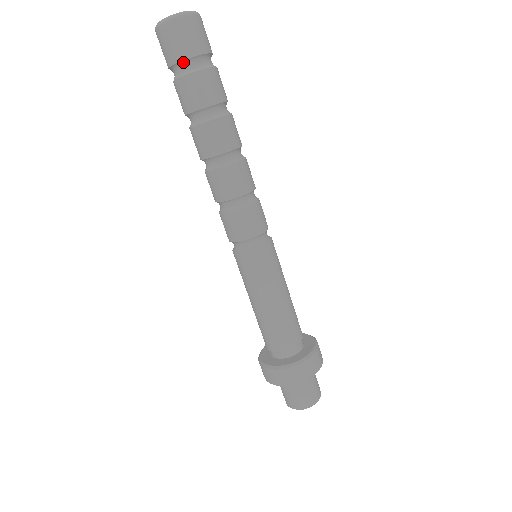
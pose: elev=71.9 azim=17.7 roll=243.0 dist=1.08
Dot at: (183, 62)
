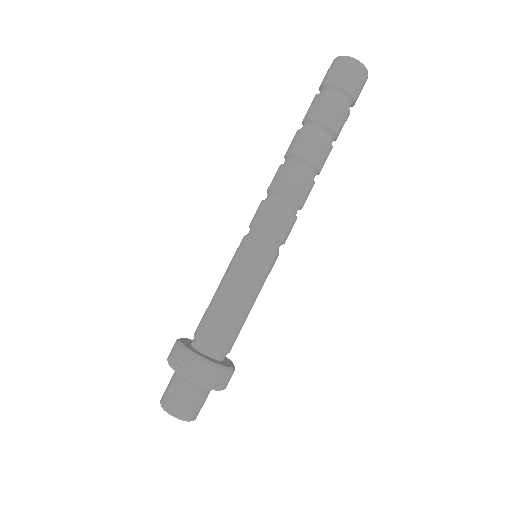
Dot at: (343, 91)
